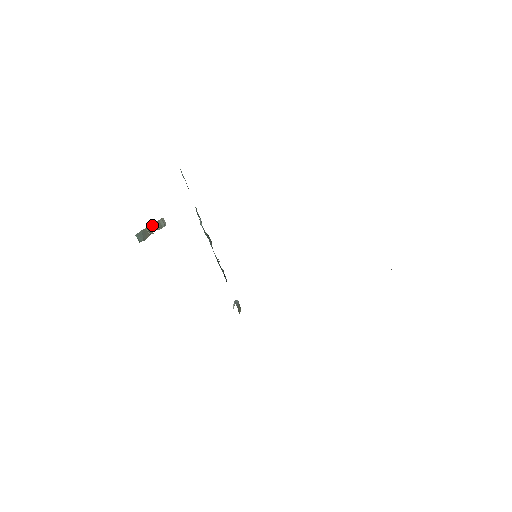
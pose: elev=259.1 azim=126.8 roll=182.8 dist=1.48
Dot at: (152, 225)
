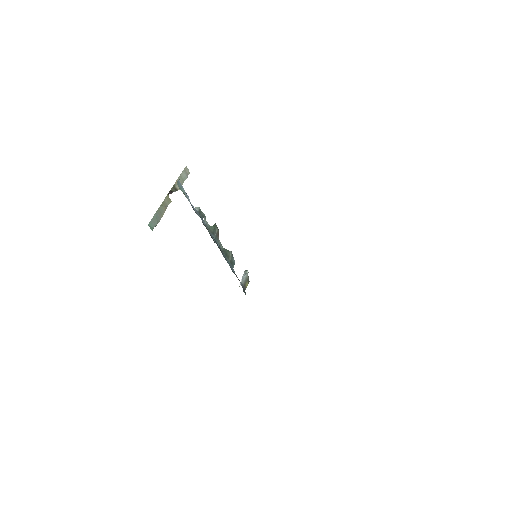
Dot at: (171, 189)
